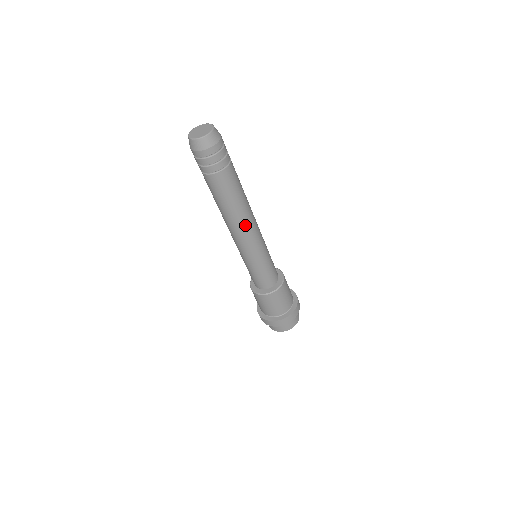
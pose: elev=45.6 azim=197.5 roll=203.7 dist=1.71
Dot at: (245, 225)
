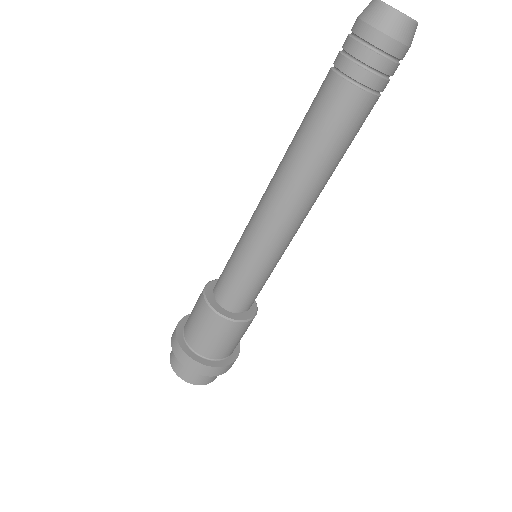
Dot at: (312, 201)
